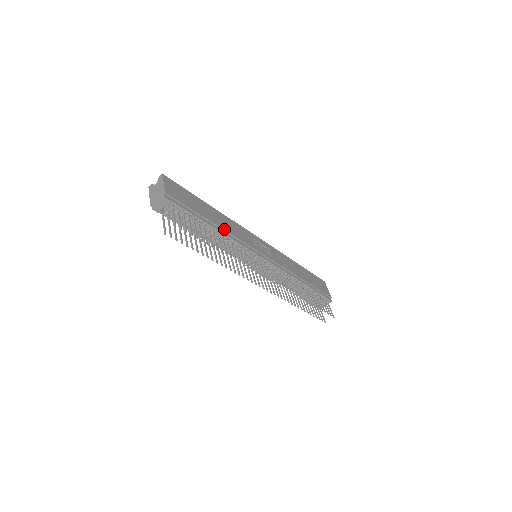
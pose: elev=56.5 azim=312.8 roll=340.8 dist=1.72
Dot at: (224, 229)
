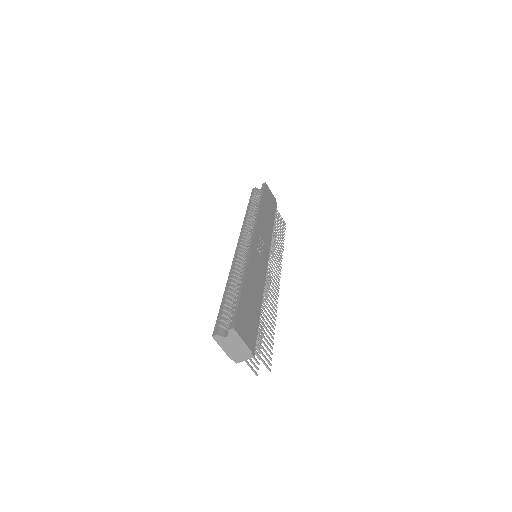
Dot at: (261, 292)
